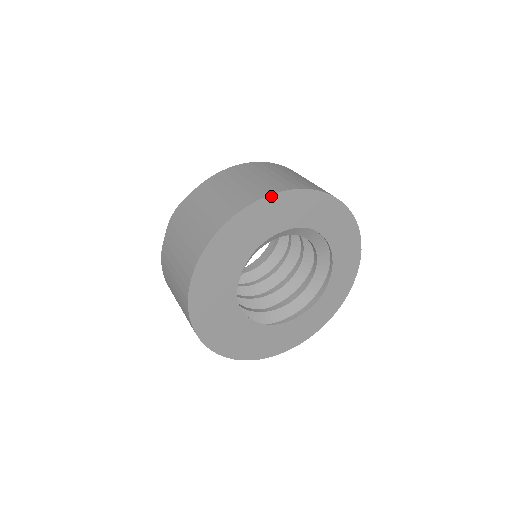
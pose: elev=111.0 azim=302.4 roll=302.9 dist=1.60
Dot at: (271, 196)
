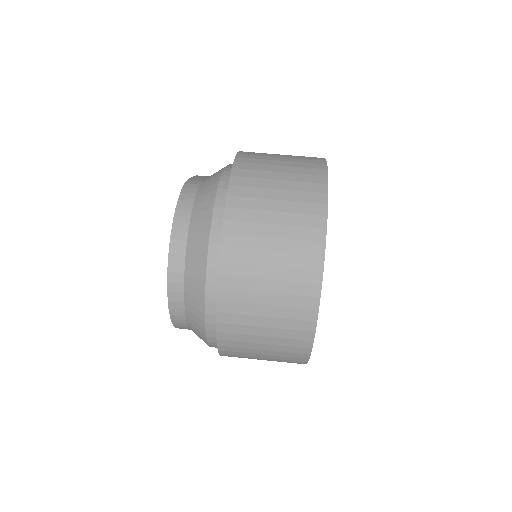
Dot at: occluded
